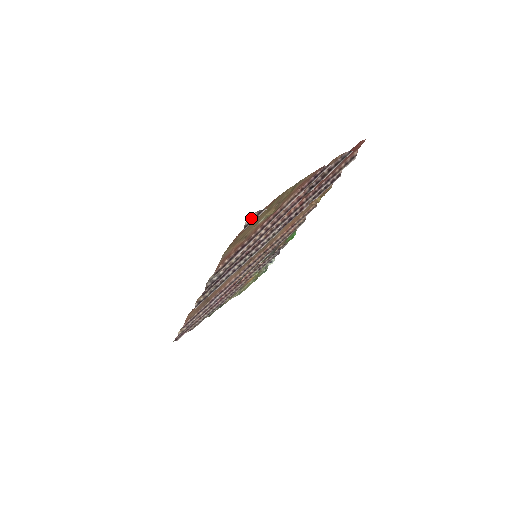
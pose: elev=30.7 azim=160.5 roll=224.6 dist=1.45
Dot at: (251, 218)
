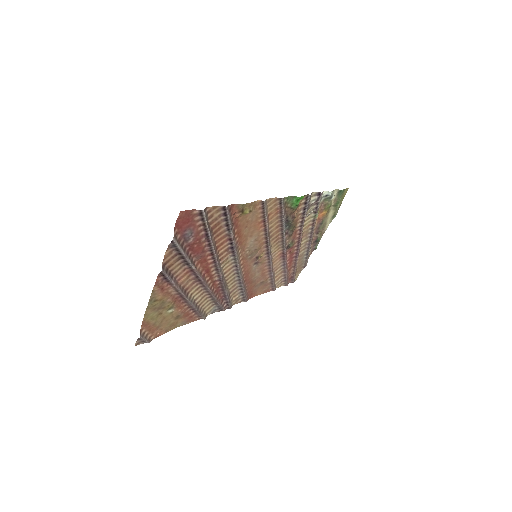
Dot at: (141, 341)
